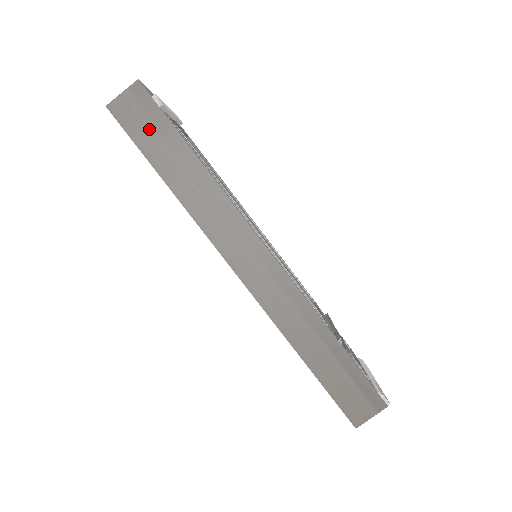
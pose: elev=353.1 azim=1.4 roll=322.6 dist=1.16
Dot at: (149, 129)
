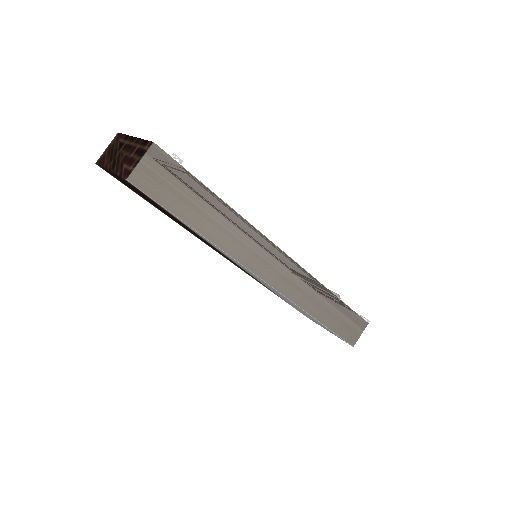
Dot at: (175, 189)
